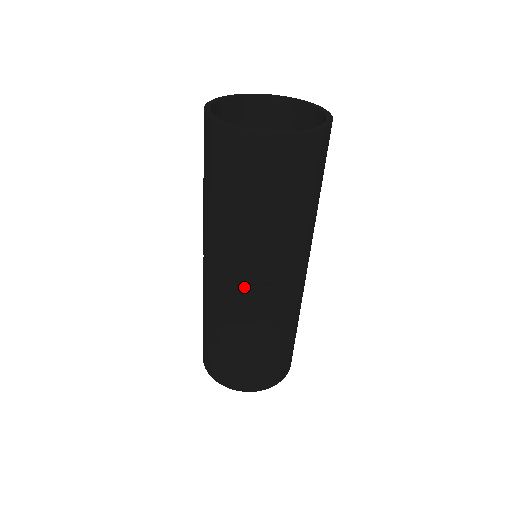
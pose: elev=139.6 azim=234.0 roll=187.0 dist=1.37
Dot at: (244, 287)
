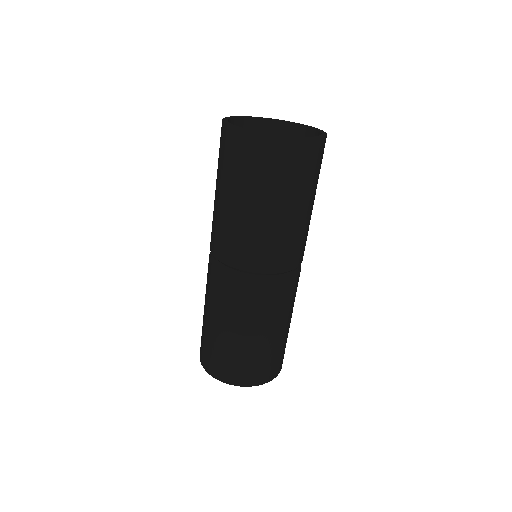
Dot at: (285, 276)
